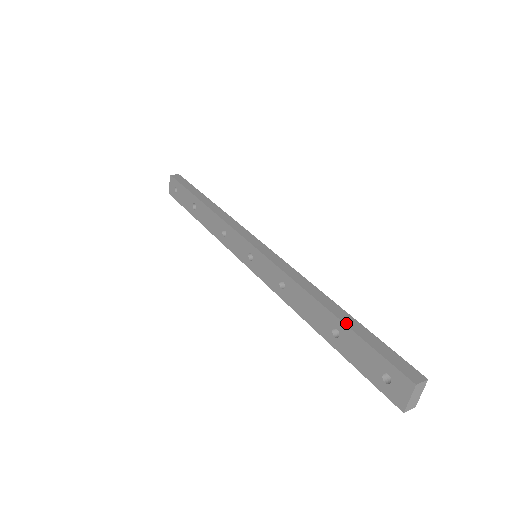
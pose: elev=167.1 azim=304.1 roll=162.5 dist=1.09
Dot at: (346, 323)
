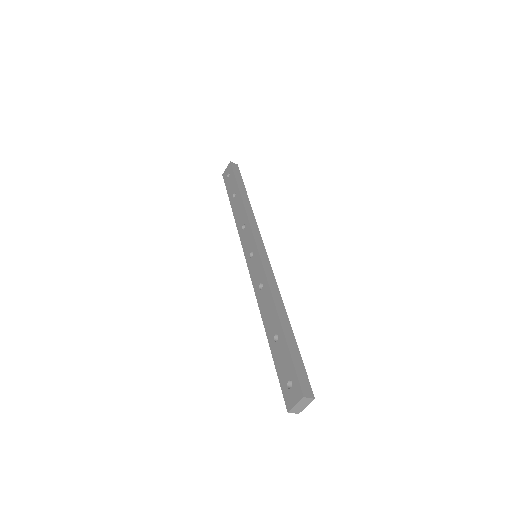
Dot at: (286, 334)
